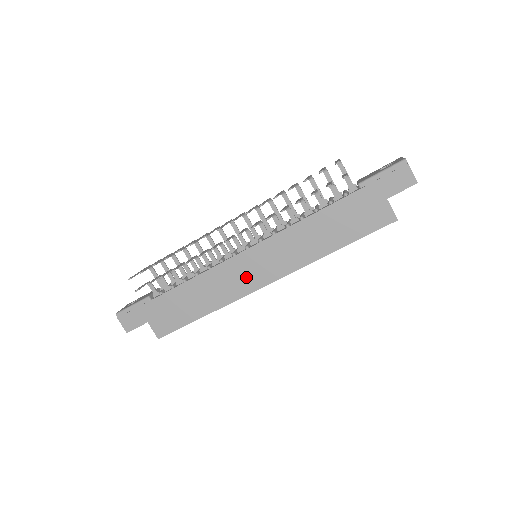
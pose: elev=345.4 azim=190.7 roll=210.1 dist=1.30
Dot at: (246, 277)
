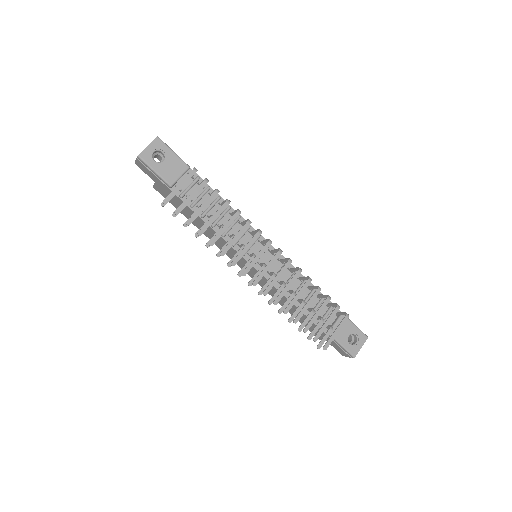
Dot at: occluded
